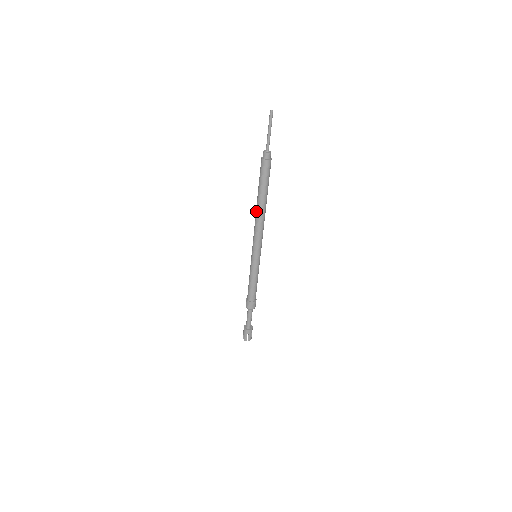
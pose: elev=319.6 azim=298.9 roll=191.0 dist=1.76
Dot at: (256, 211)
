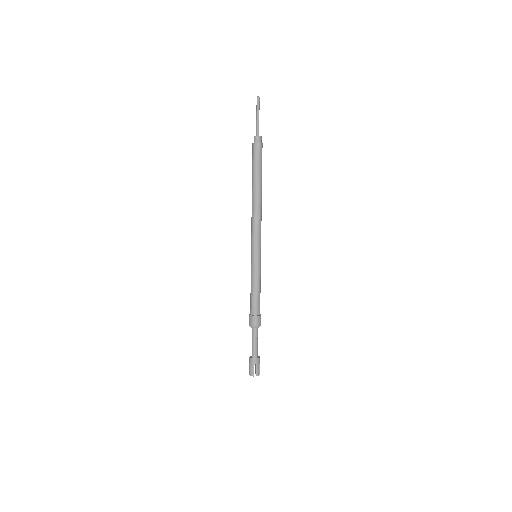
Dot at: (252, 200)
